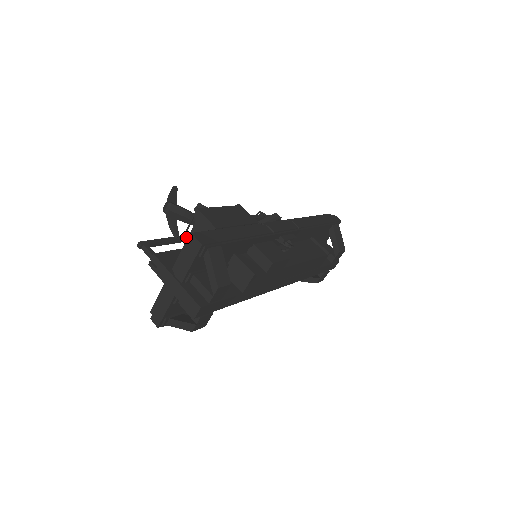
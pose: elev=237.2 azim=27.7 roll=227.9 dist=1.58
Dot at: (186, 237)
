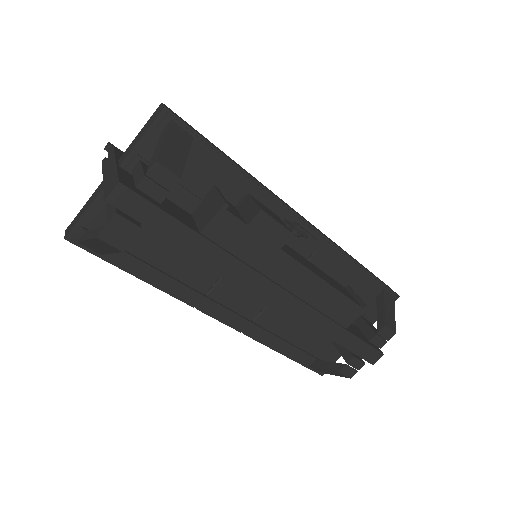
Dot at: occluded
